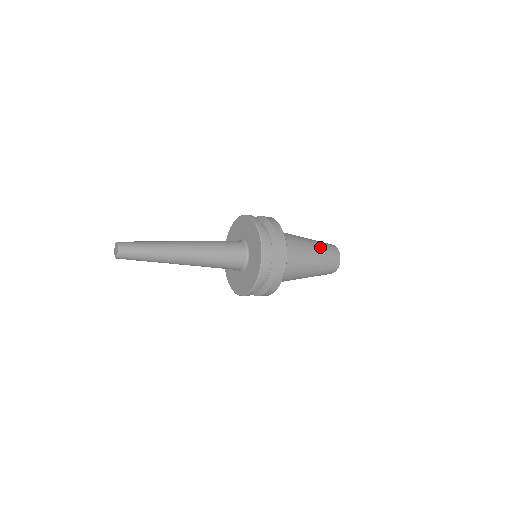
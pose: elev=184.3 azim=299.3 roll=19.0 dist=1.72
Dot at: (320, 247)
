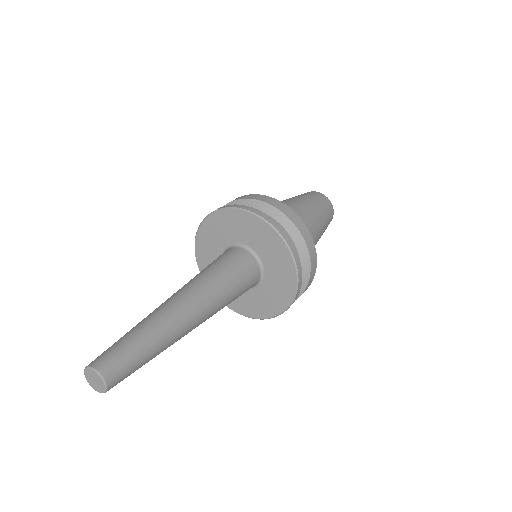
Dot at: (324, 225)
